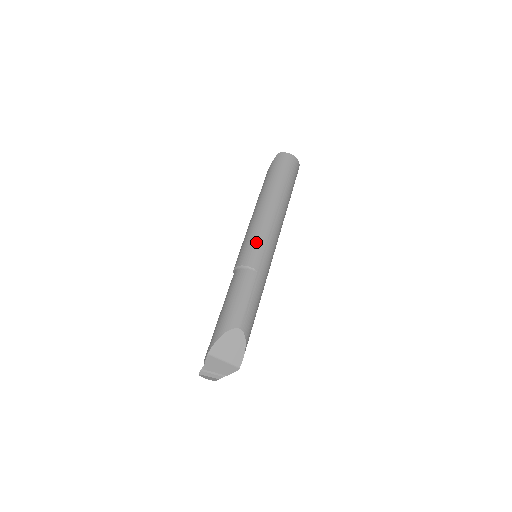
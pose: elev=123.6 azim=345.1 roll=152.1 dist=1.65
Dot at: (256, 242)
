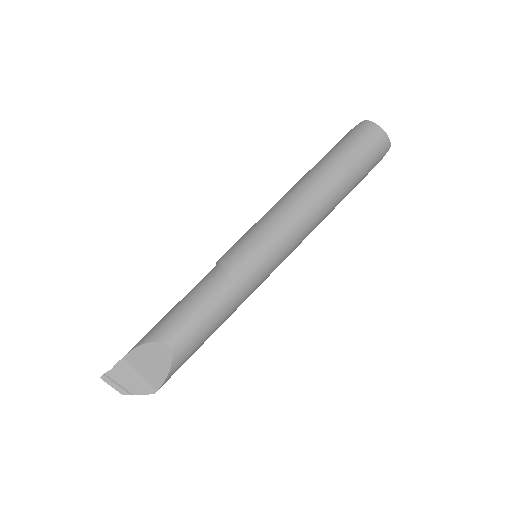
Dot at: (254, 238)
